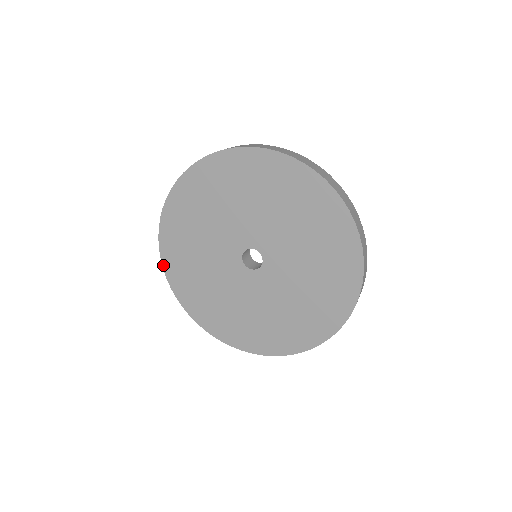
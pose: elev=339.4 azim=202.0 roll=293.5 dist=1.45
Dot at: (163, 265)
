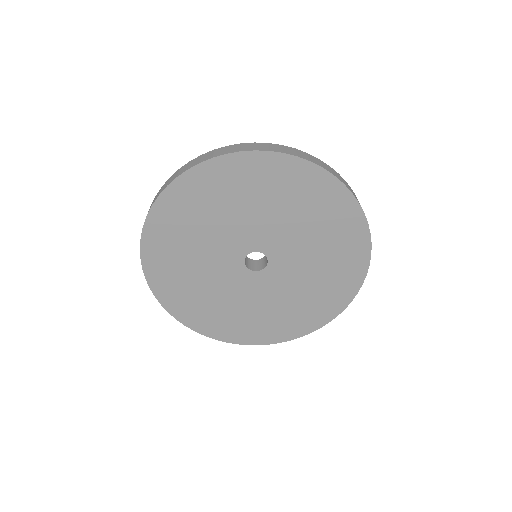
Dot at: (221, 340)
